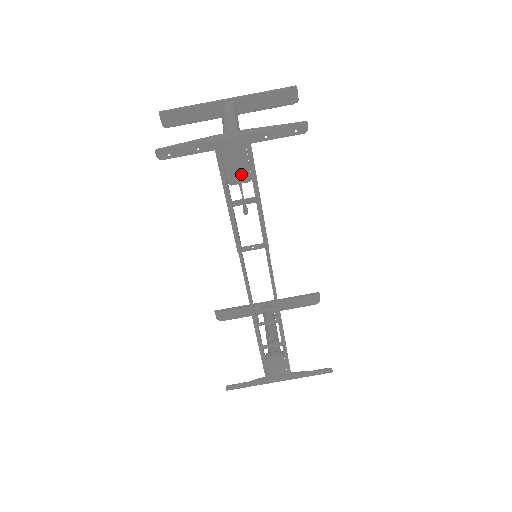
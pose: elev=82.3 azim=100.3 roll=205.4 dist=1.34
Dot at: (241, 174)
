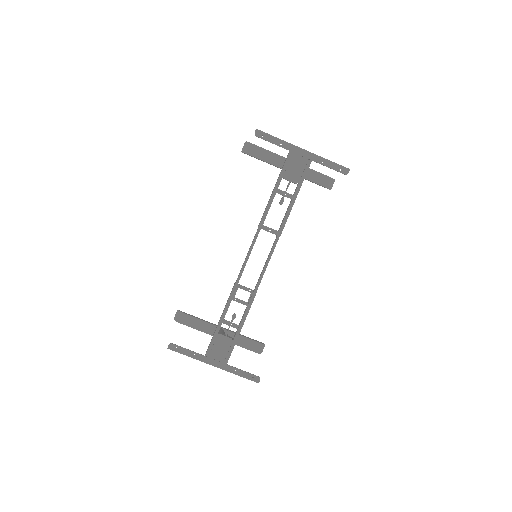
Dot at: (295, 175)
